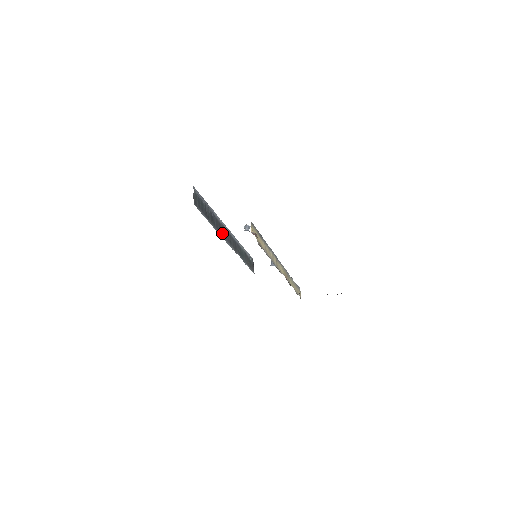
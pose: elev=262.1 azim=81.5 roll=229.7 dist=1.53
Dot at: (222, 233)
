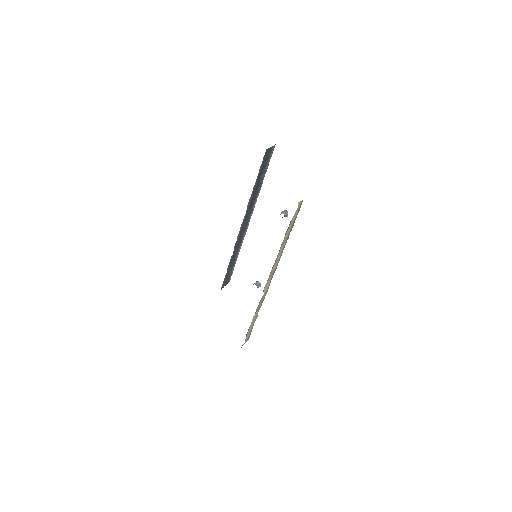
Dot at: (247, 212)
